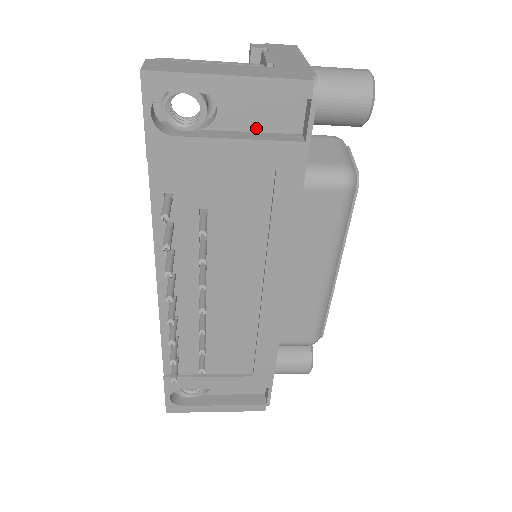
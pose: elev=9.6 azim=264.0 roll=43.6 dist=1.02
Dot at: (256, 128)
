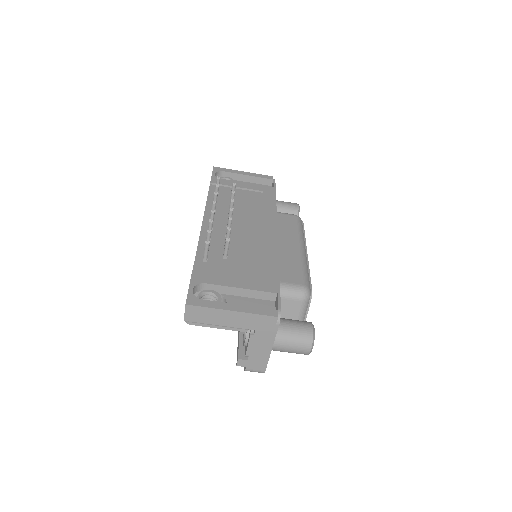
Dot at: occluded
